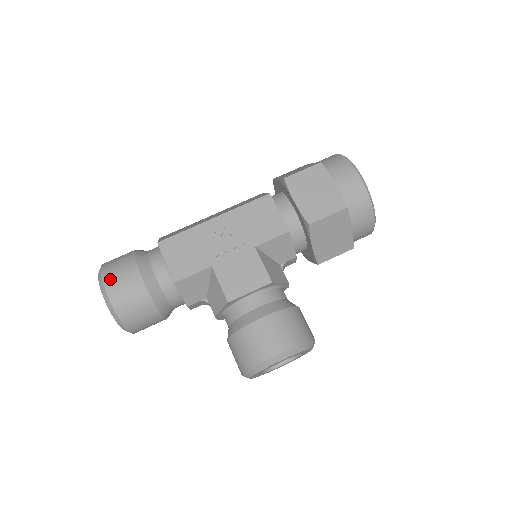
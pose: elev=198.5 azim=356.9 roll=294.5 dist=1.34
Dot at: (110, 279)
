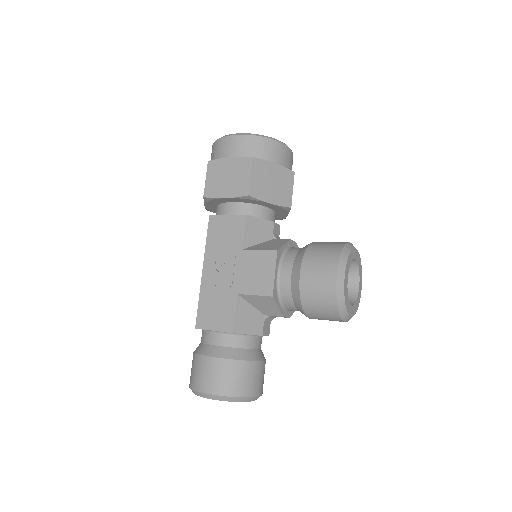
Dot at: (201, 384)
